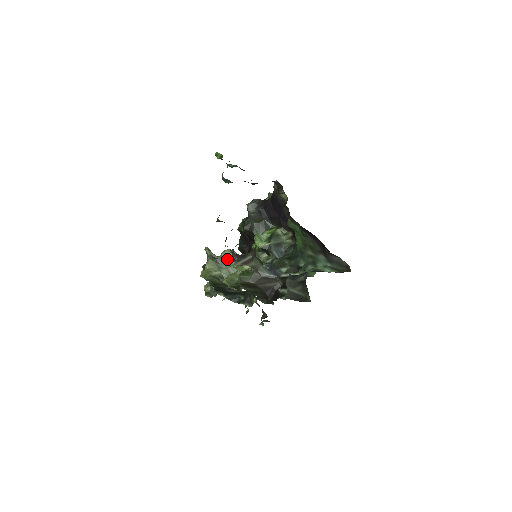
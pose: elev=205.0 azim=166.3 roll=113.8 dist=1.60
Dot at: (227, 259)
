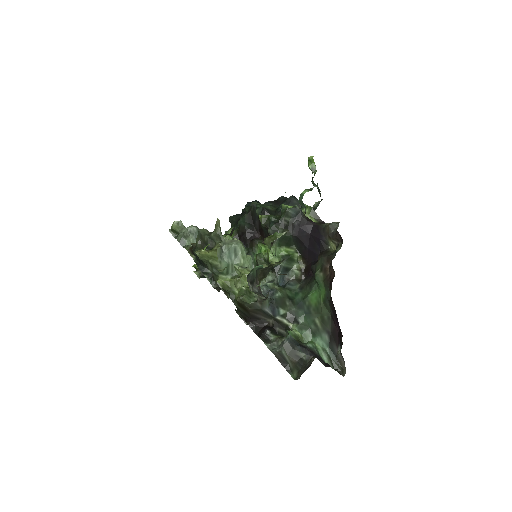
Dot at: (234, 254)
